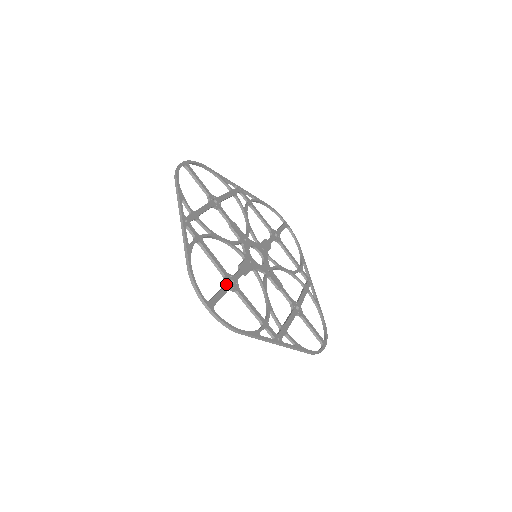
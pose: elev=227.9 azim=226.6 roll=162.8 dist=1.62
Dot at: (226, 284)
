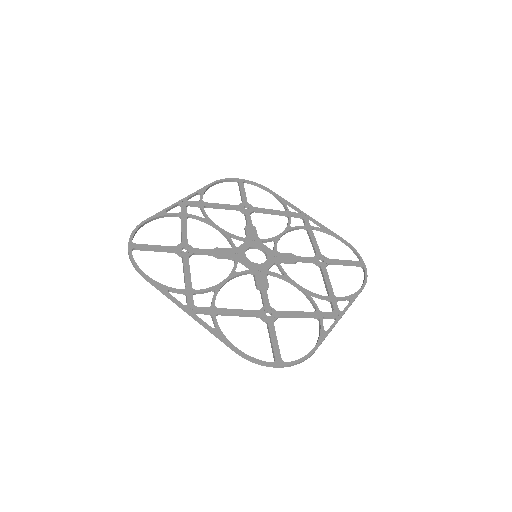
Dot at: (268, 323)
